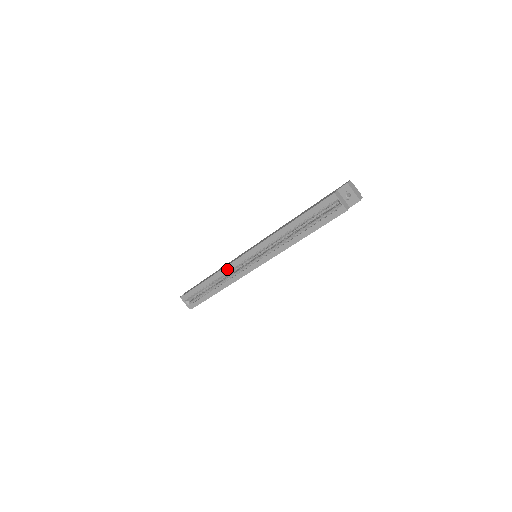
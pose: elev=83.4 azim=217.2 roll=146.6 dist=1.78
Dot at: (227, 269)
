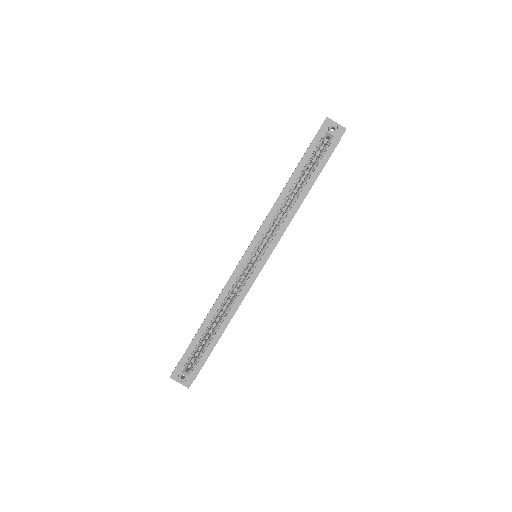
Dot at: (228, 287)
